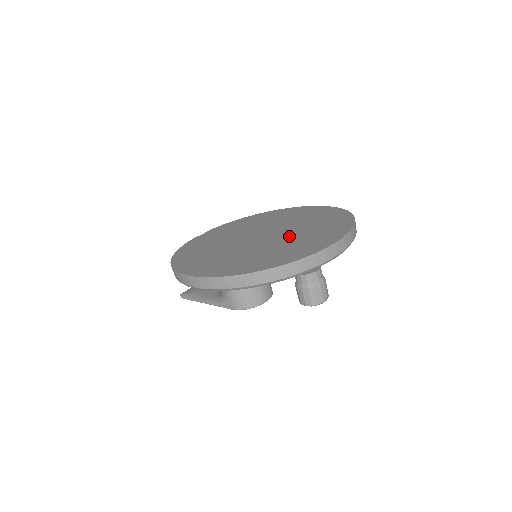
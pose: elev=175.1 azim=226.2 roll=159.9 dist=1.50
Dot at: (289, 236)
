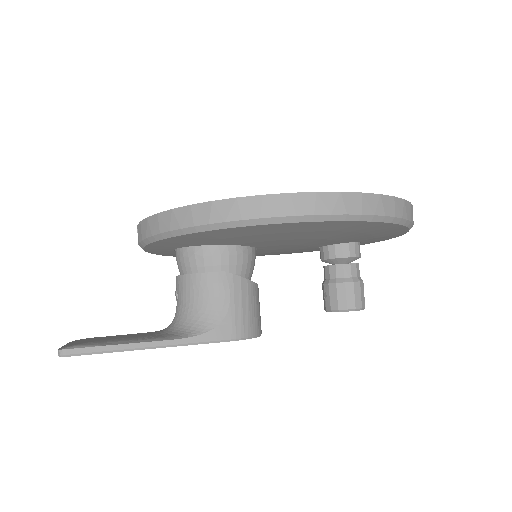
Dot at: occluded
